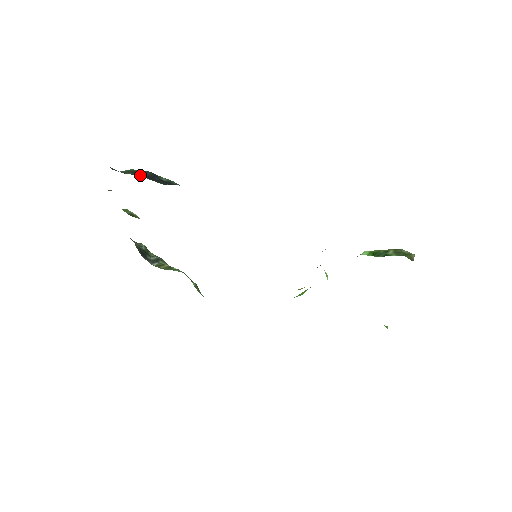
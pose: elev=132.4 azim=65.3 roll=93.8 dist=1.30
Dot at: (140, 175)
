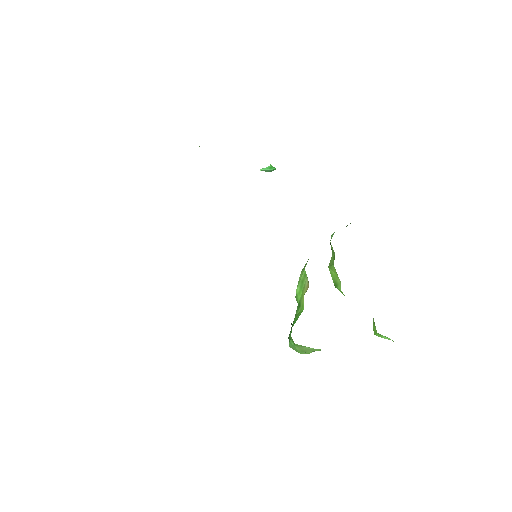
Dot at: occluded
